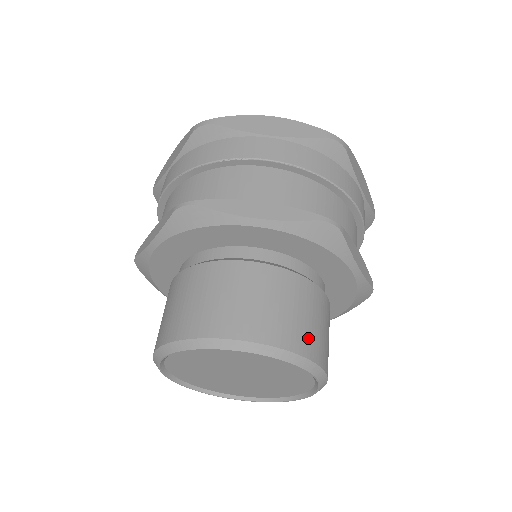
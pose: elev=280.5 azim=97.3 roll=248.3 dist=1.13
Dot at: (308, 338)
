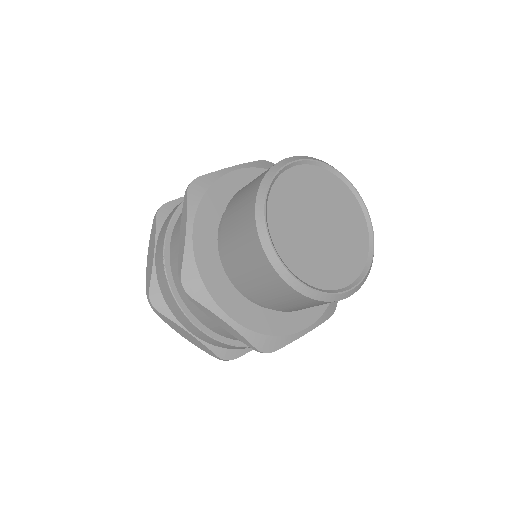
Dot at: occluded
